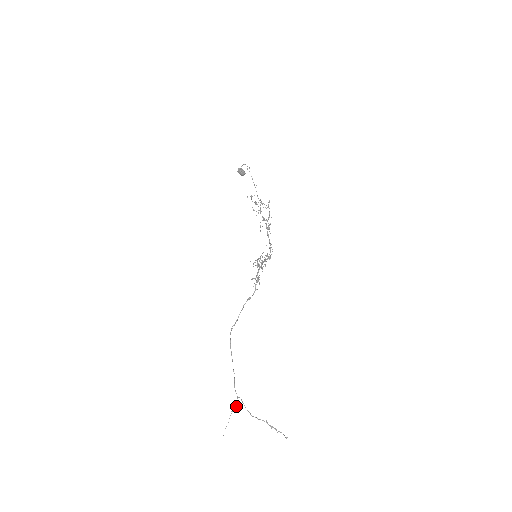
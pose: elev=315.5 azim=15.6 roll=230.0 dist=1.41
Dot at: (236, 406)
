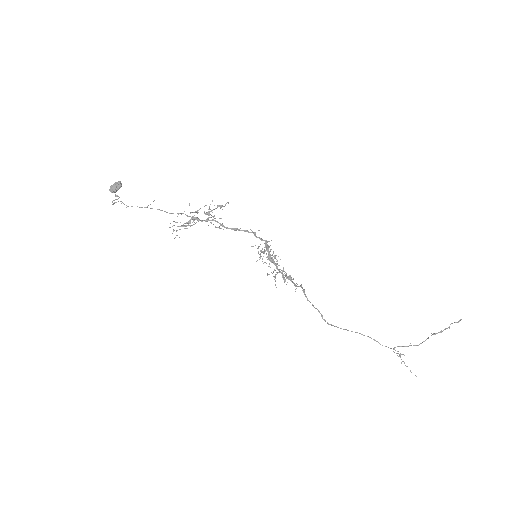
Dot at: (400, 355)
